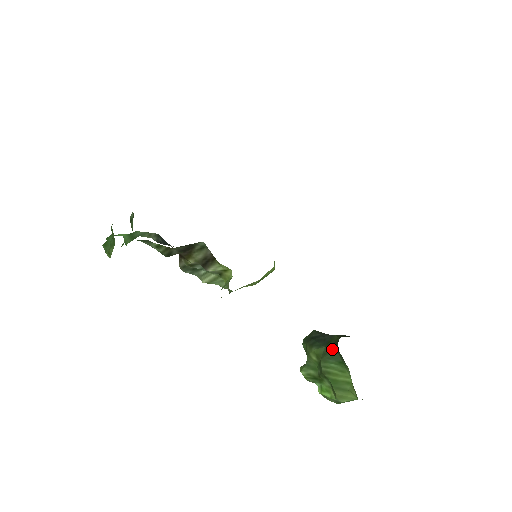
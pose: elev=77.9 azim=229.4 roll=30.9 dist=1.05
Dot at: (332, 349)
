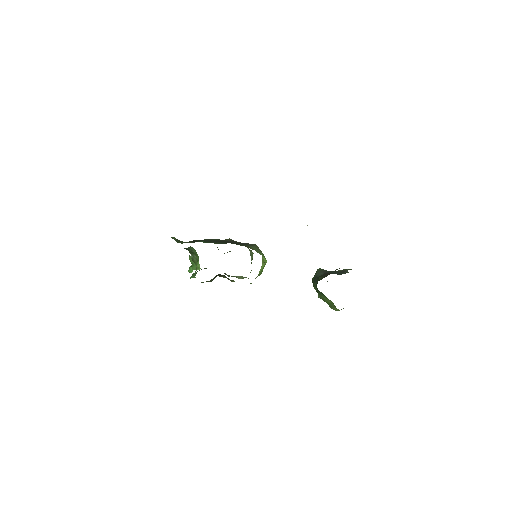
Dot at: (317, 289)
